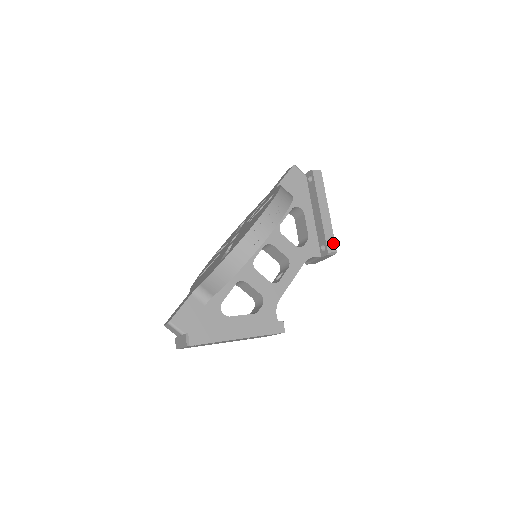
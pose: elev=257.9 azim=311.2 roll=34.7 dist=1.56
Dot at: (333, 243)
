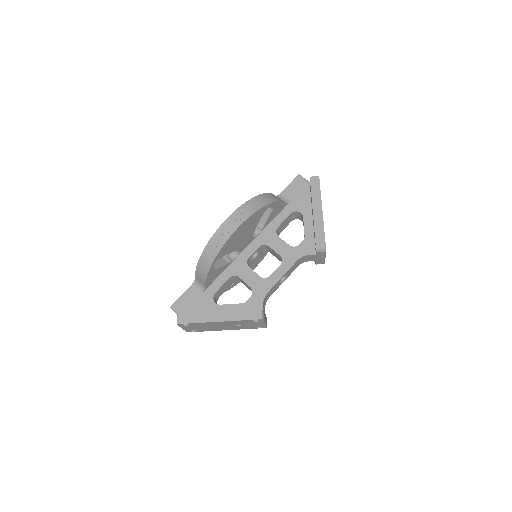
Dot at: (323, 241)
